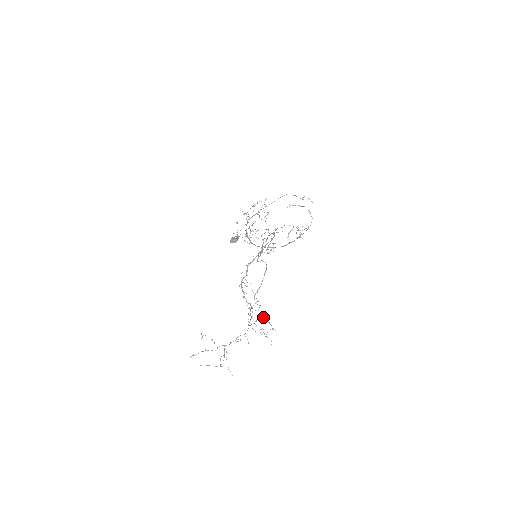
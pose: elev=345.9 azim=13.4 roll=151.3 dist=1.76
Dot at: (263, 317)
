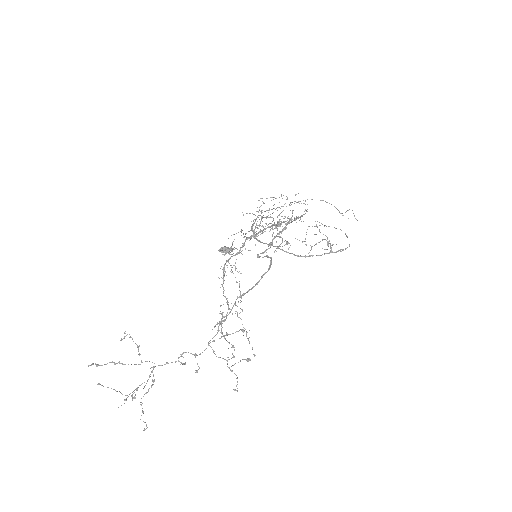
Dot at: (241, 329)
